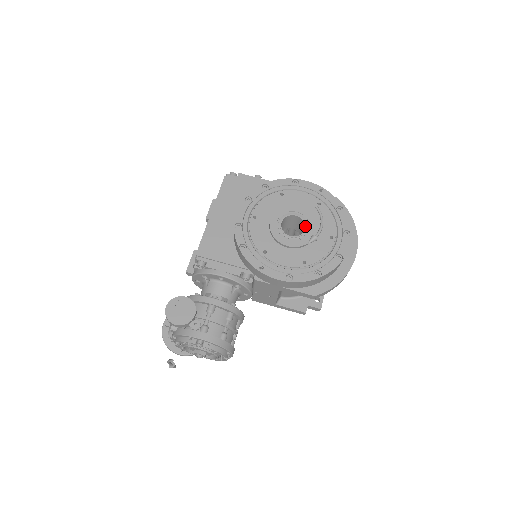
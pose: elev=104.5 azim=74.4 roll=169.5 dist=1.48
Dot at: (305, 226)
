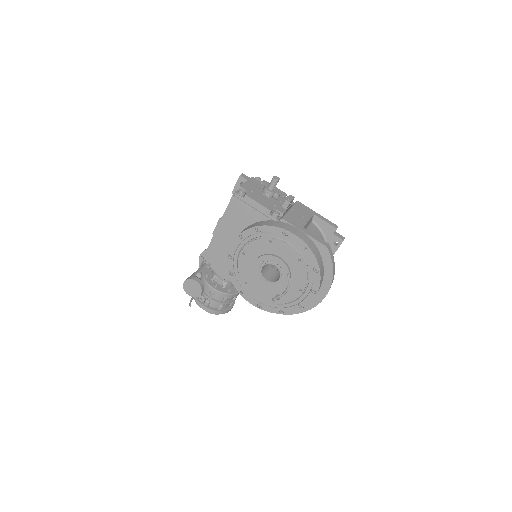
Dot at: (280, 277)
